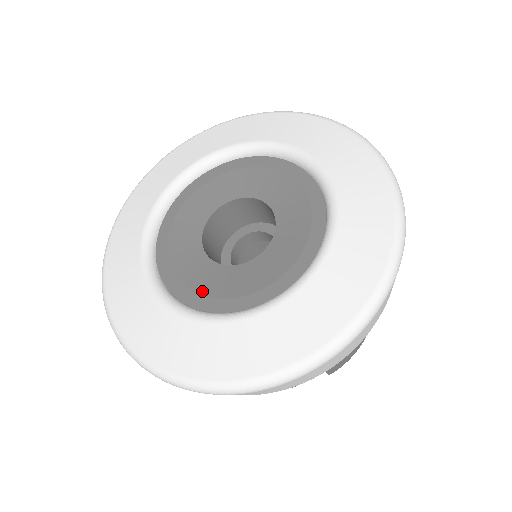
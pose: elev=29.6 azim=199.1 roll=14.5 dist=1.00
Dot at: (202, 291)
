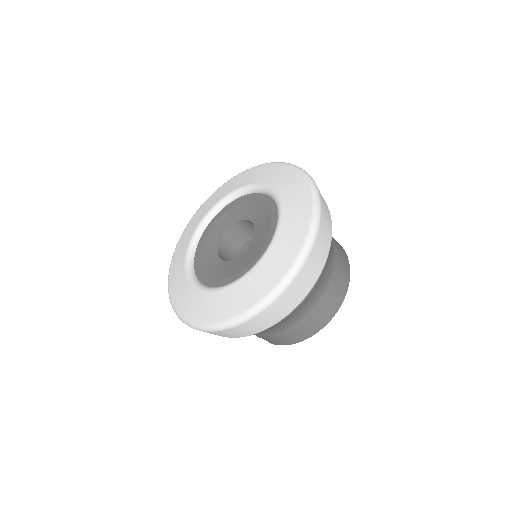
Dot at: (202, 260)
